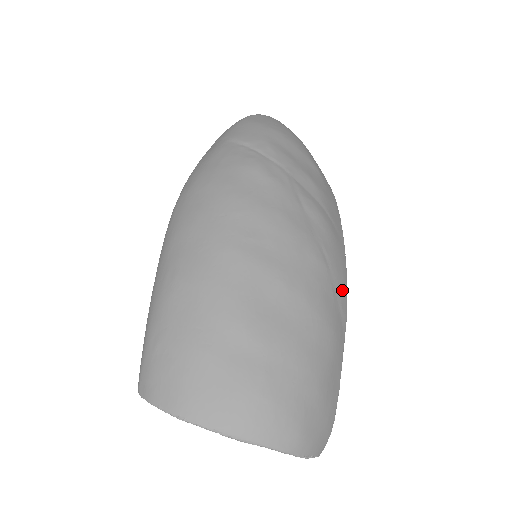
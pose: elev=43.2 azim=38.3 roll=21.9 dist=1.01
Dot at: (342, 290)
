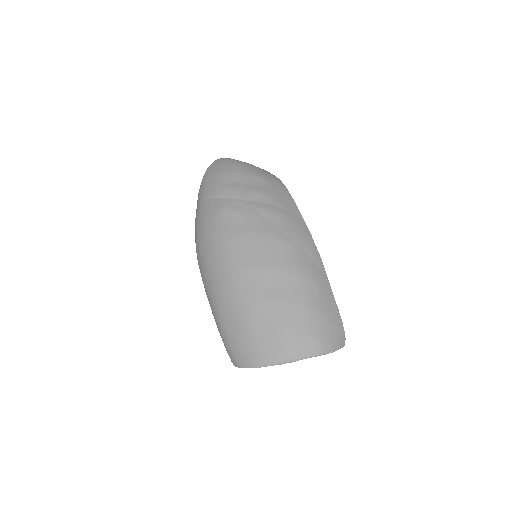
Dot at: (311, 249)
